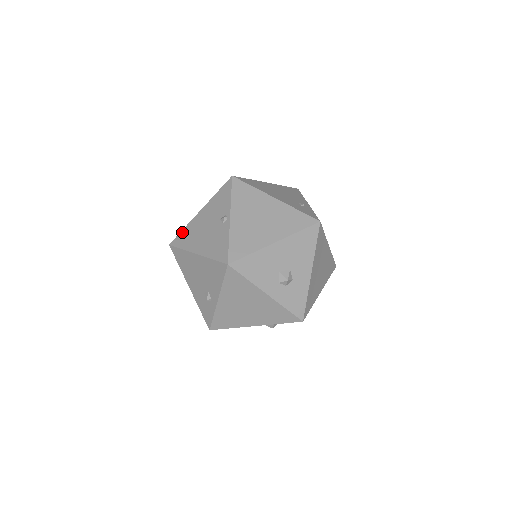
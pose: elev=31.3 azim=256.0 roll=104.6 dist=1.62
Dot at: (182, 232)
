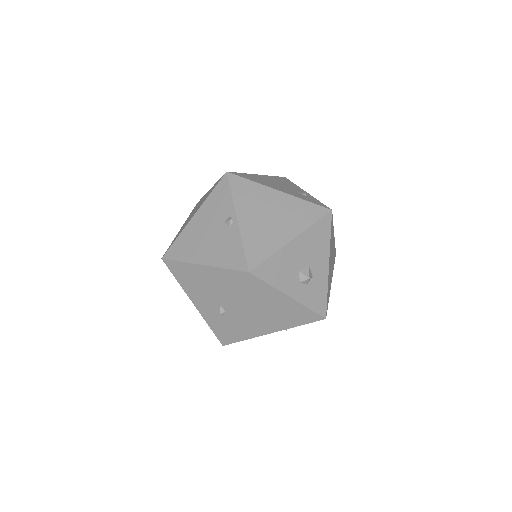
Dot at: (176, 242)
